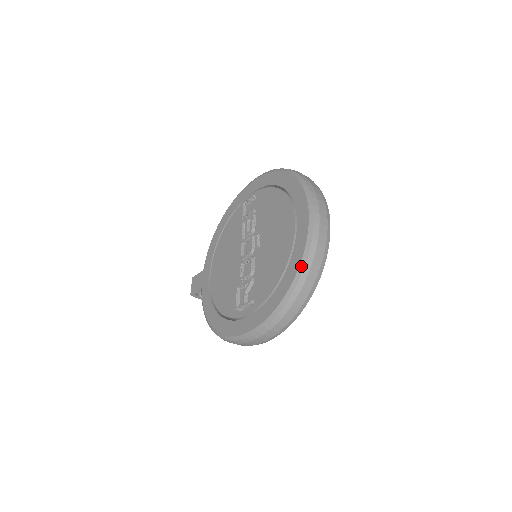
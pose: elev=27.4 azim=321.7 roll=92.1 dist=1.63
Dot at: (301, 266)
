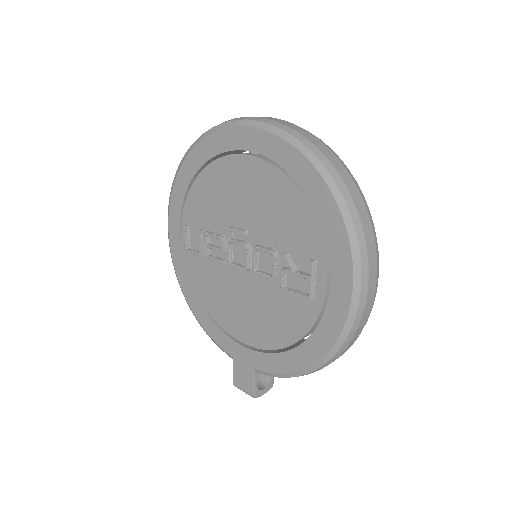
Dot at: (303, 151)
